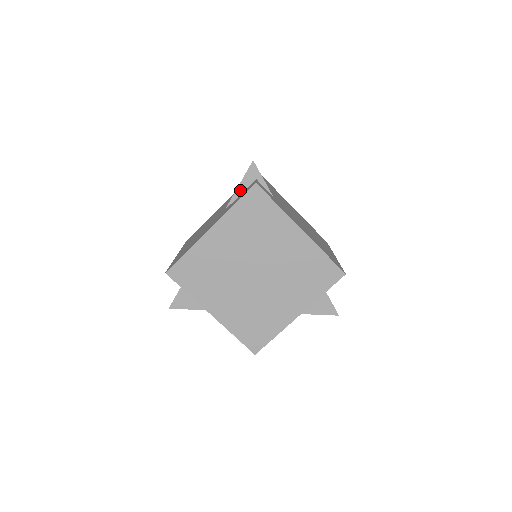
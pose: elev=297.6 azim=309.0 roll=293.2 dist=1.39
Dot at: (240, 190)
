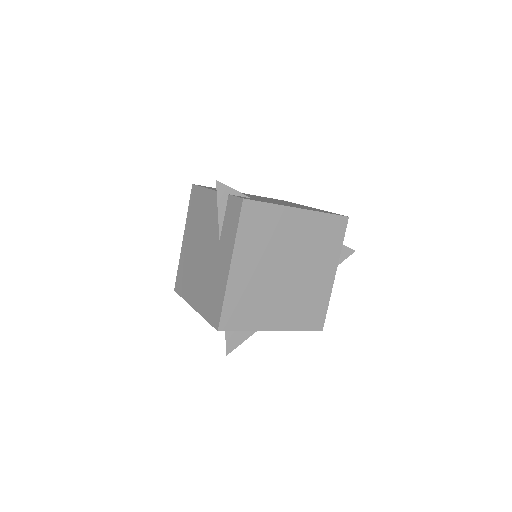
Dot at: (221, 214)
